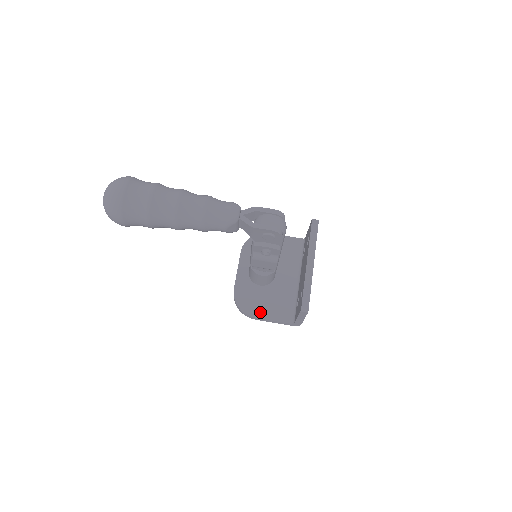
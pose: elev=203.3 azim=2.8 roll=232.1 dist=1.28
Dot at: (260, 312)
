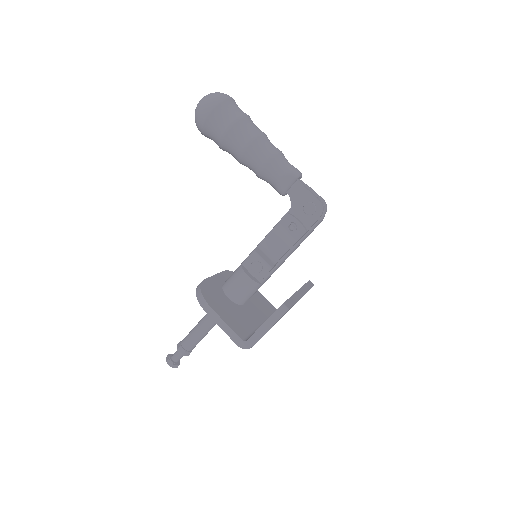
Dot at: (218, 309)
